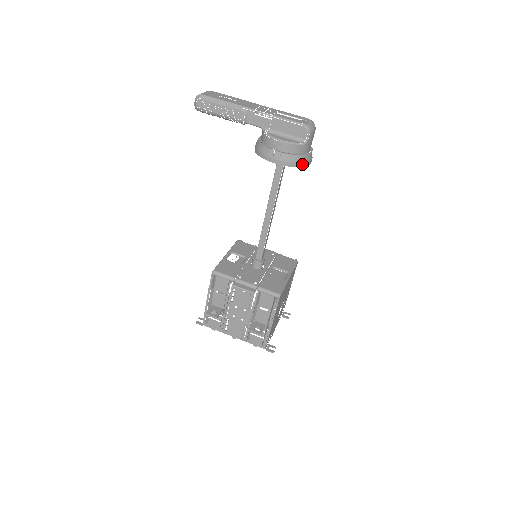
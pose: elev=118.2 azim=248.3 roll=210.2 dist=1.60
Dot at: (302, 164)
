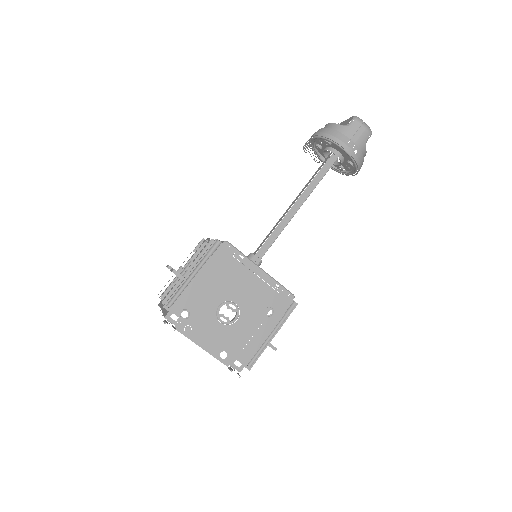
Dot at: (333, 138)
